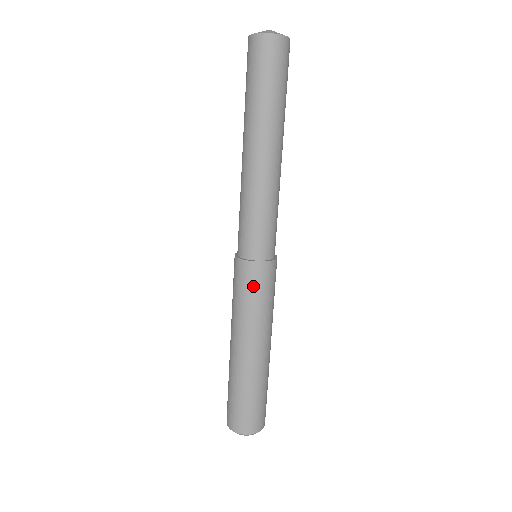
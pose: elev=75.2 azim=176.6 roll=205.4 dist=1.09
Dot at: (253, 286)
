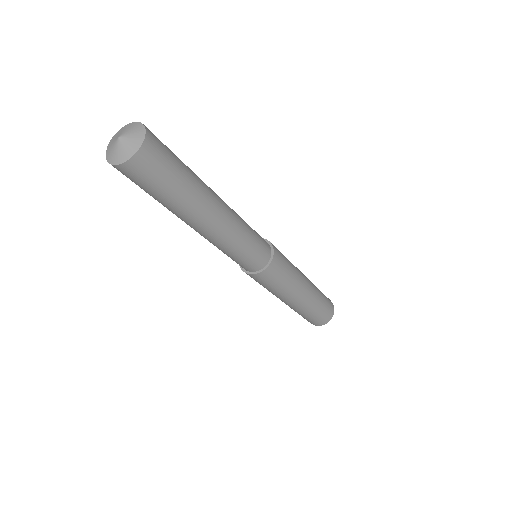
Dot at: (267, 282)
